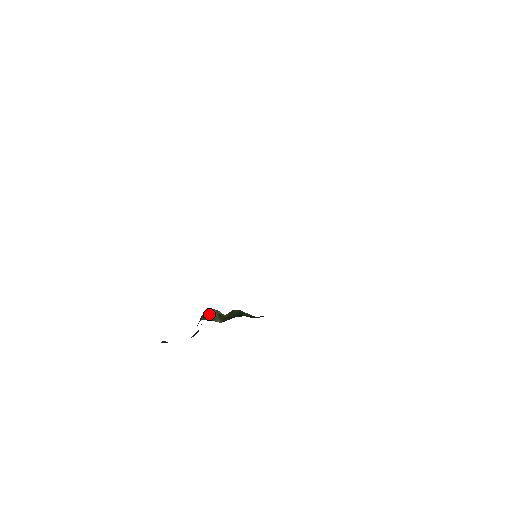
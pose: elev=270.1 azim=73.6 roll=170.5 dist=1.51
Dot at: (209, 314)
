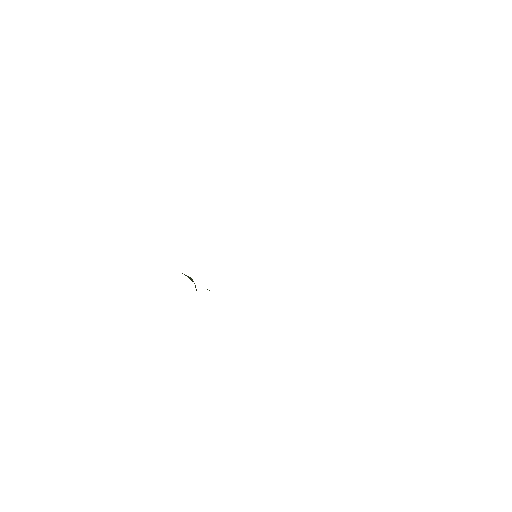
Dot at: occluded
